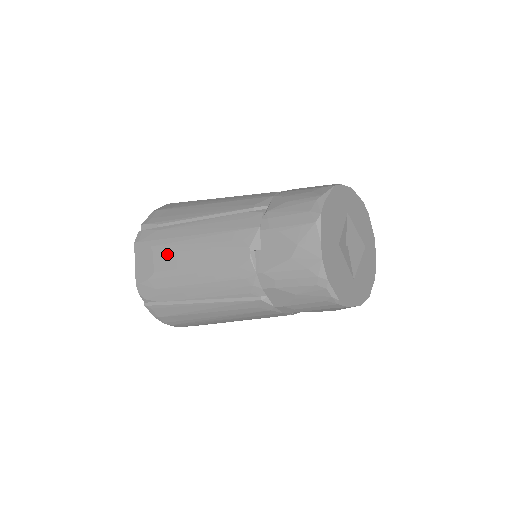
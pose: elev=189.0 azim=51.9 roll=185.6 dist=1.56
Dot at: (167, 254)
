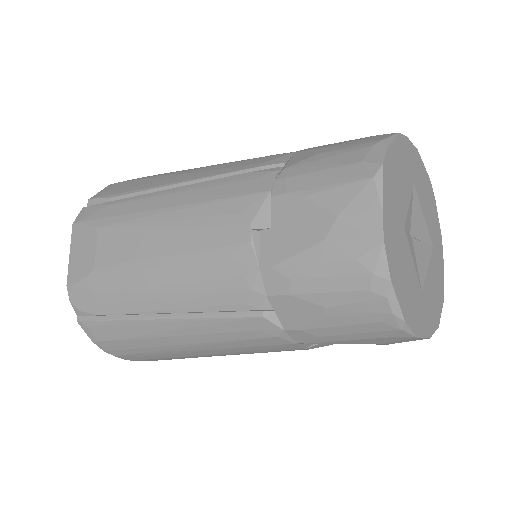
Dot at: (117, 238)
